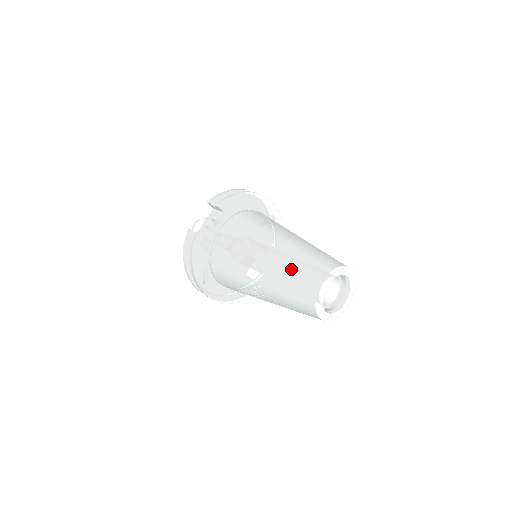
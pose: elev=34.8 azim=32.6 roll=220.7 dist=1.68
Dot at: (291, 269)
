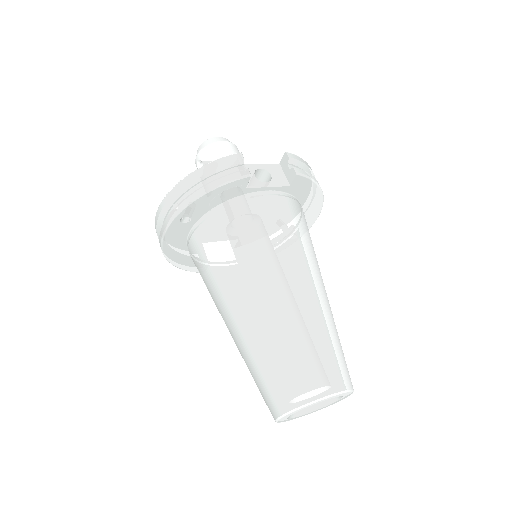
Dot at: (311, 339)
